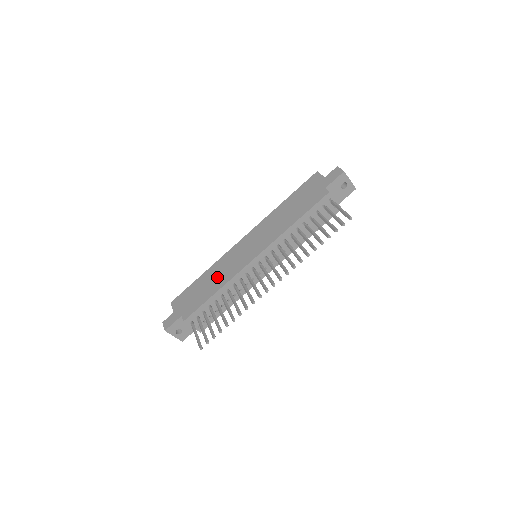
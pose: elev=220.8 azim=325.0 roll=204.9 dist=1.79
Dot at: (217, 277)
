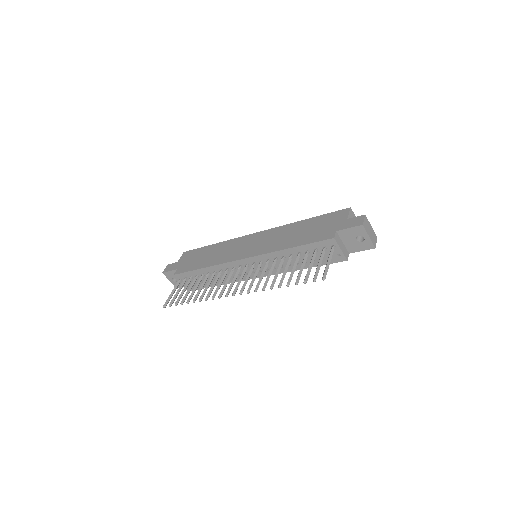
Dot at: (216, 255)
